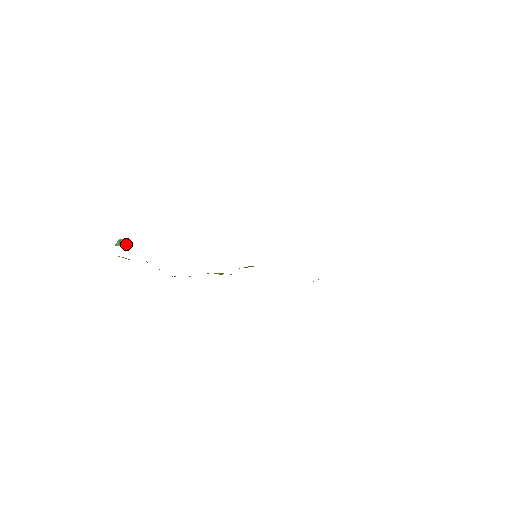
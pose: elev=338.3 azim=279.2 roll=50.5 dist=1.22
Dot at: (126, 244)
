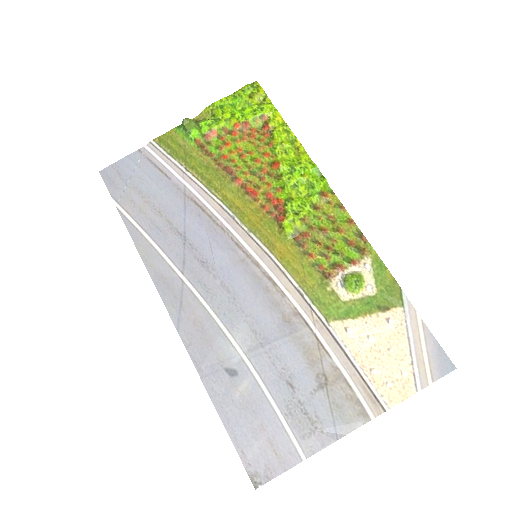
Dot at: (189, 127)
